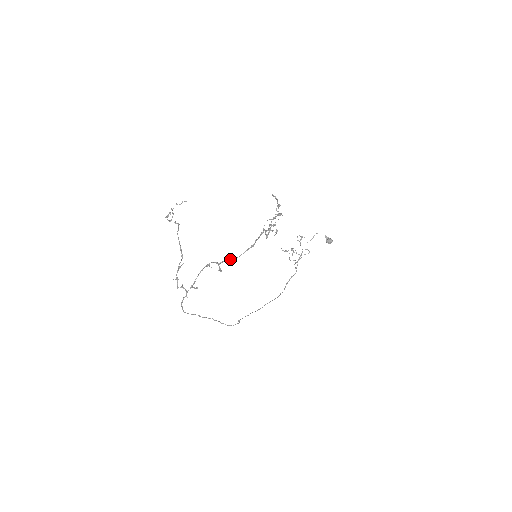
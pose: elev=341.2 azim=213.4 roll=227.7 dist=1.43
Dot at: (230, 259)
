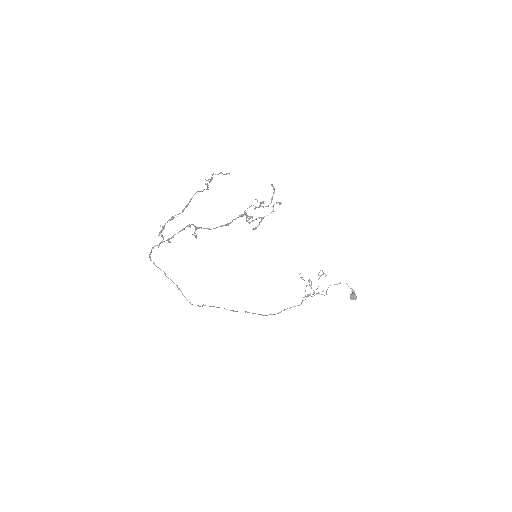
Dot at: occluded
